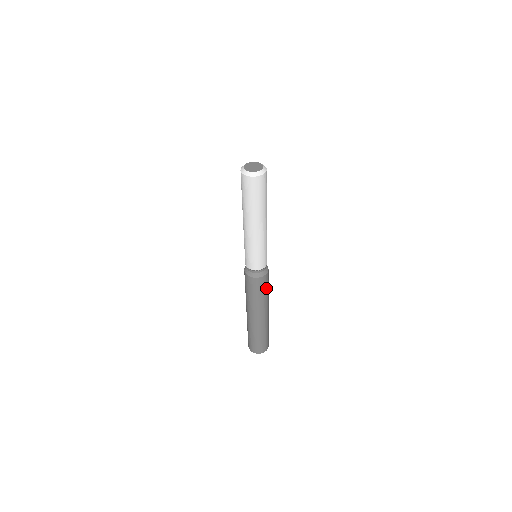
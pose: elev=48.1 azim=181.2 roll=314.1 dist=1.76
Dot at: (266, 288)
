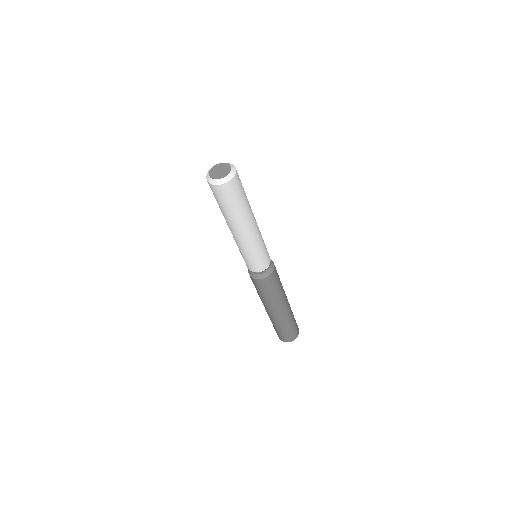
Dot at: (278, 276)
